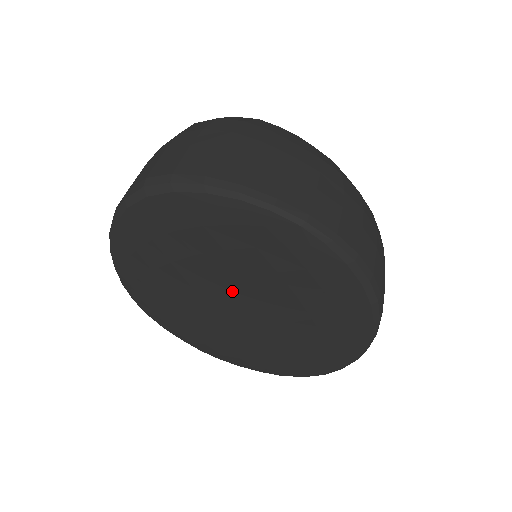
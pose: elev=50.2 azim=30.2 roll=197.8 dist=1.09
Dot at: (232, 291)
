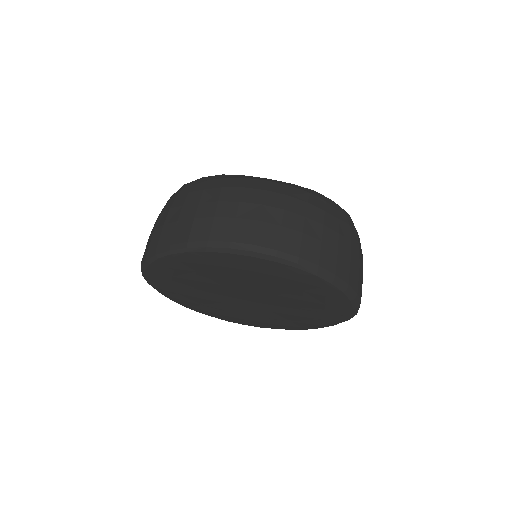
Dot at: (233, 294)
